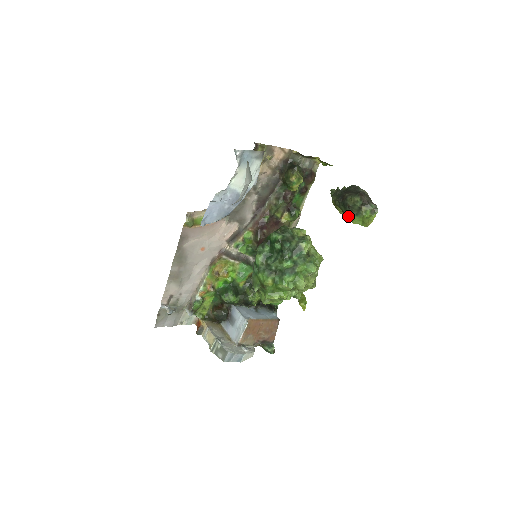
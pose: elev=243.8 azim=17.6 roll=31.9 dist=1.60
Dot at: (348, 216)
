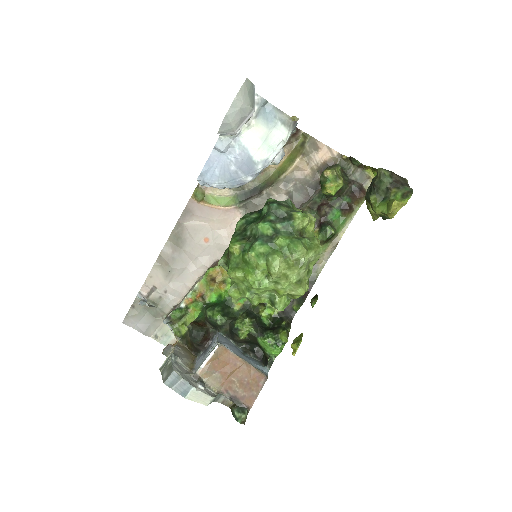
Dot at: (371, 201)
